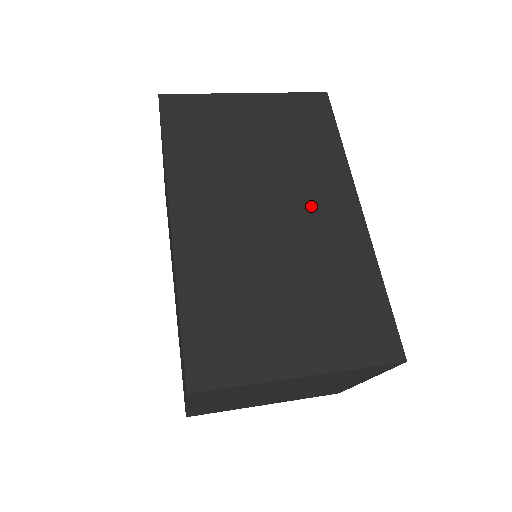
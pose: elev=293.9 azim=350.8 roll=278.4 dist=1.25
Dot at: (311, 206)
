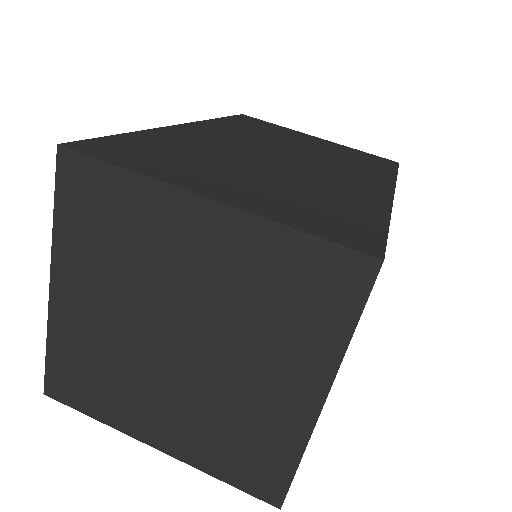
Dot at: (333, 171)
